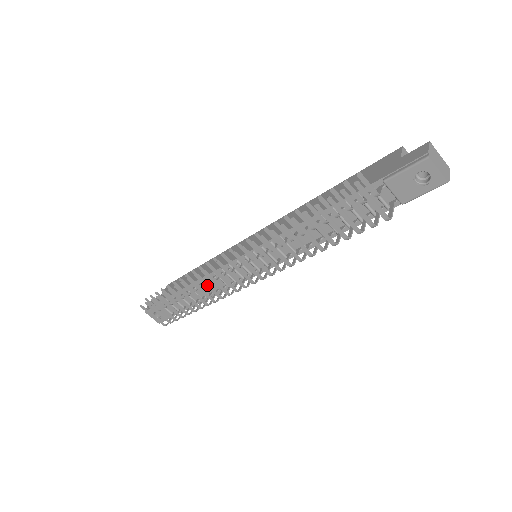
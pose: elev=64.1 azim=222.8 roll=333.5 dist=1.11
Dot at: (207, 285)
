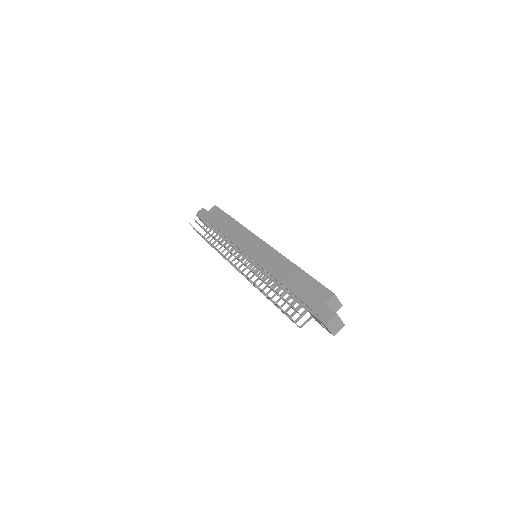
Dot at: (222, 255)
